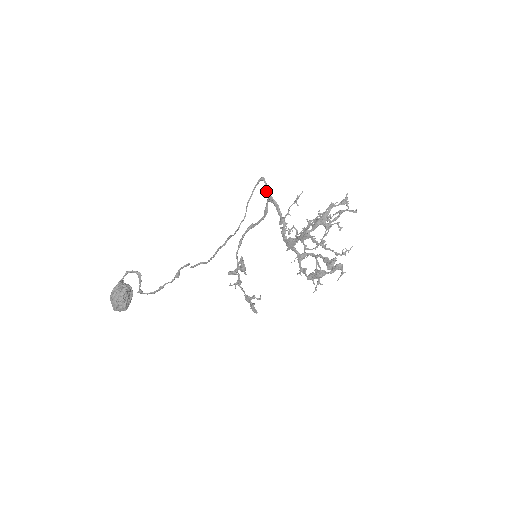
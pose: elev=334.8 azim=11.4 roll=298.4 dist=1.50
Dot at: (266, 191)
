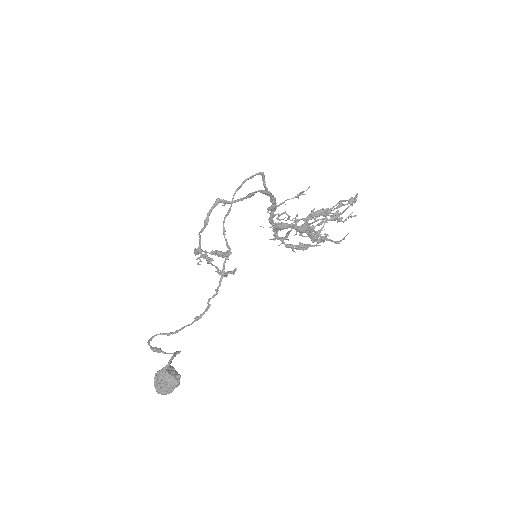
Dot at: (263, 185)
